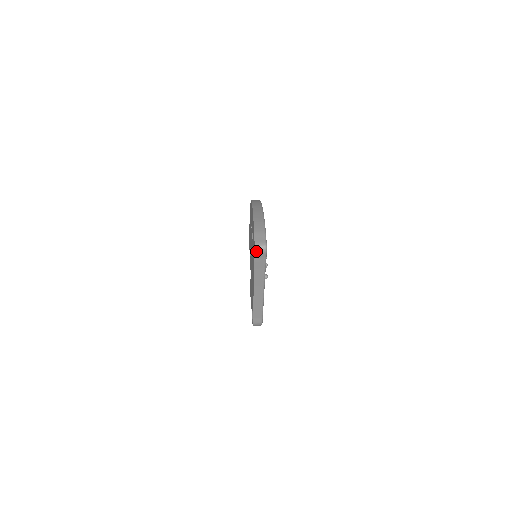
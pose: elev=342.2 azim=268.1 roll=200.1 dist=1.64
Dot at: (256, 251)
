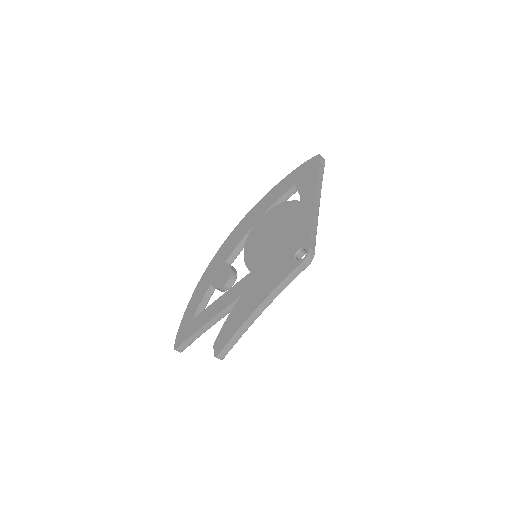
Dot at: (321, 156)
